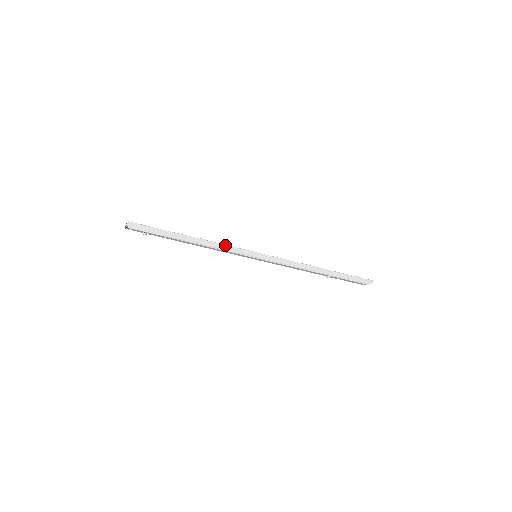
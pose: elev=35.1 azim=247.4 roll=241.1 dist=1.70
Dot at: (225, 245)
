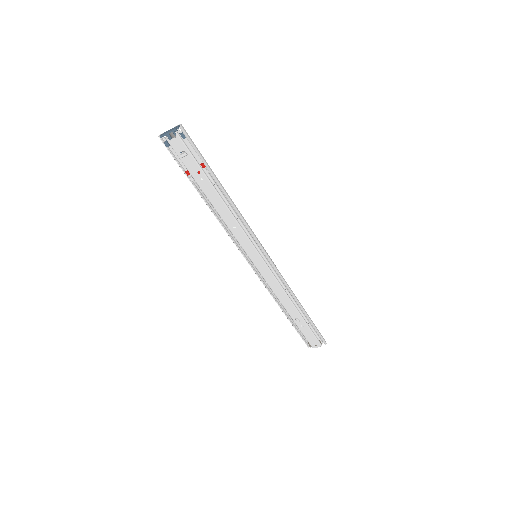
Dot at: (245, 220)
